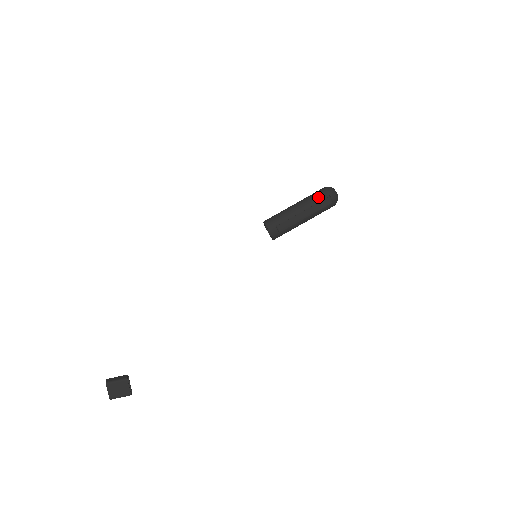
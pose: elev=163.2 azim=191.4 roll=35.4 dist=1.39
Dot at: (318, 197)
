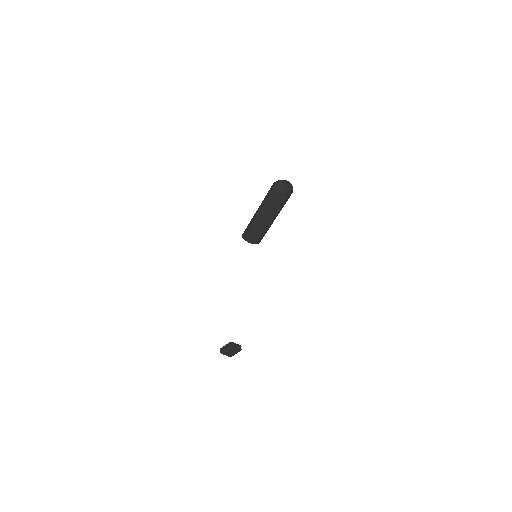
Dot at: (271, 200)
